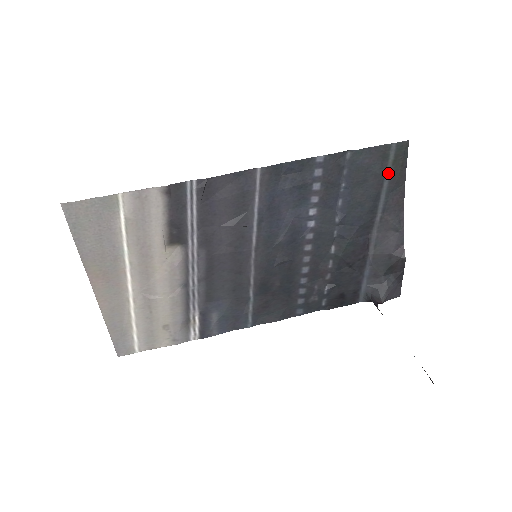
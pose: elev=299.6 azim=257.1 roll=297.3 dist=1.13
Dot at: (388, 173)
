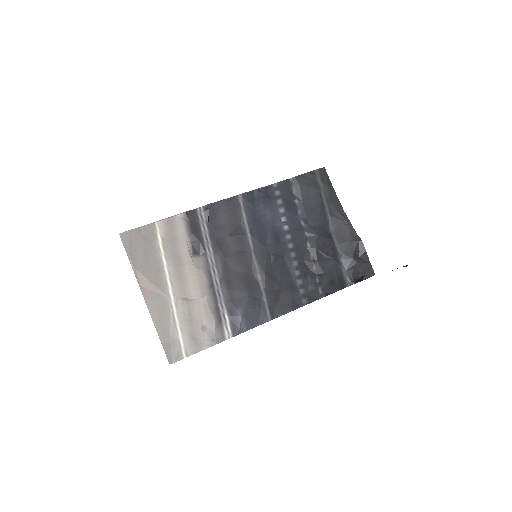
Dot at: (321, 188)
